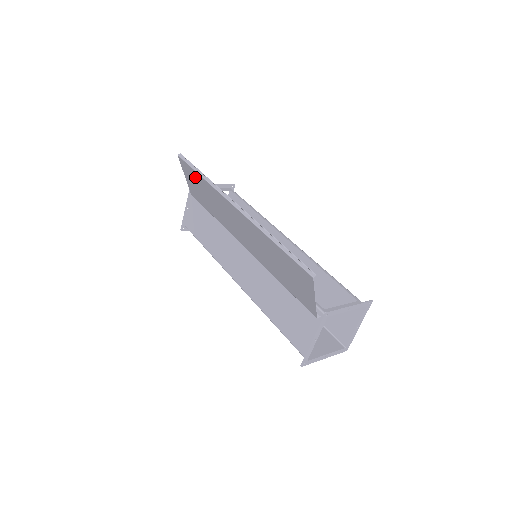
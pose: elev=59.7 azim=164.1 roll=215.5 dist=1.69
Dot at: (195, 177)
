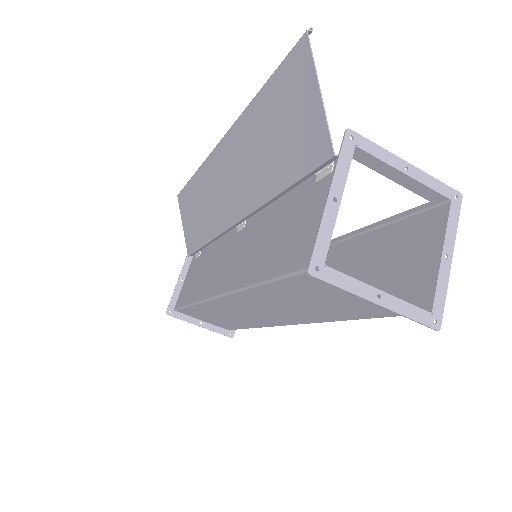
Dot at: (189, 196)
